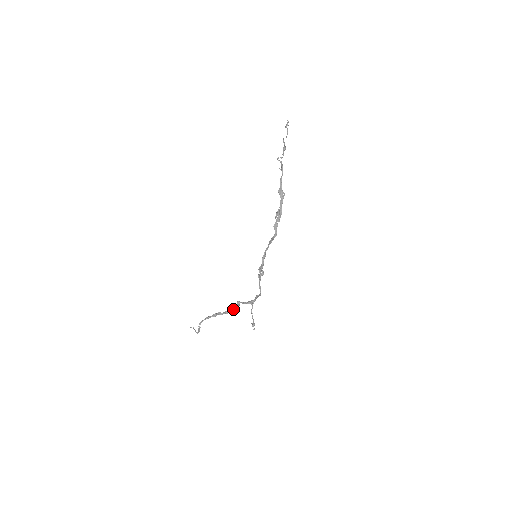
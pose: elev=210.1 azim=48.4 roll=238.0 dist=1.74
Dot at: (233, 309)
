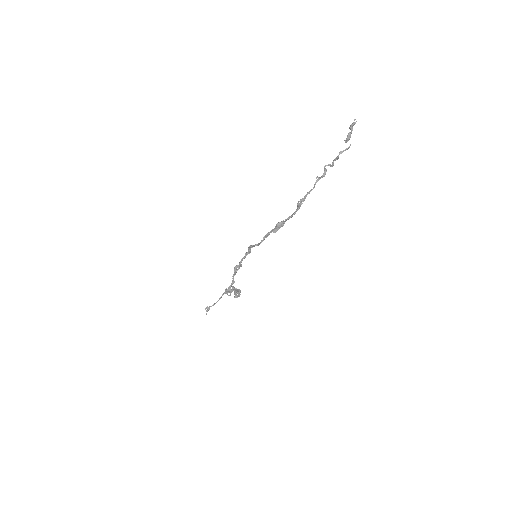
Dot at: (235, 293)
